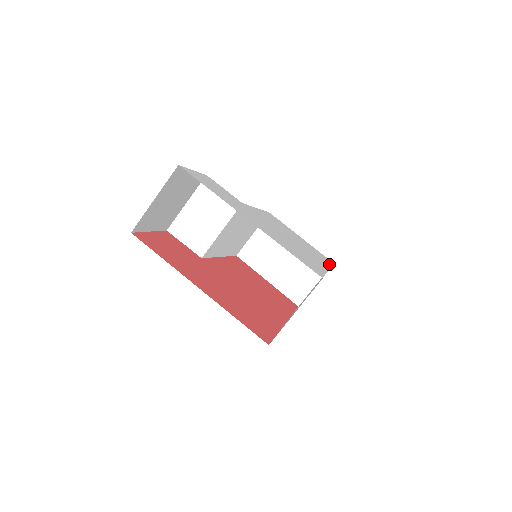
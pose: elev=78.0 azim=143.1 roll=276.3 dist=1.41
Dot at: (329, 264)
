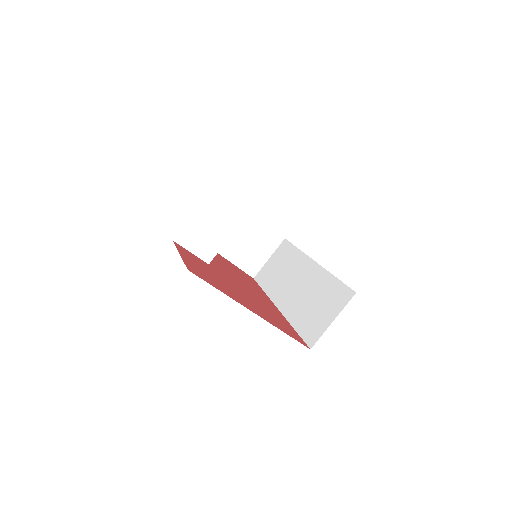
Dot at: occluded
